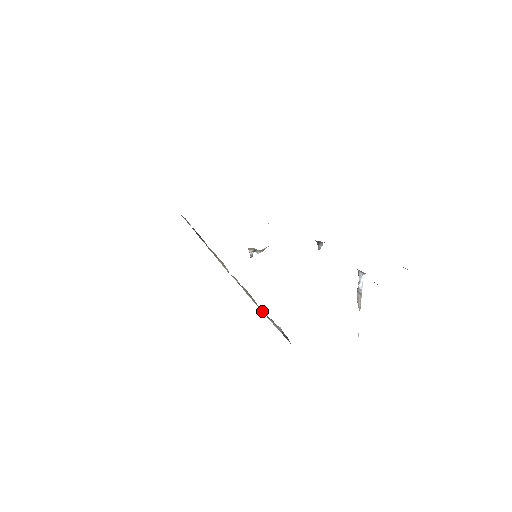
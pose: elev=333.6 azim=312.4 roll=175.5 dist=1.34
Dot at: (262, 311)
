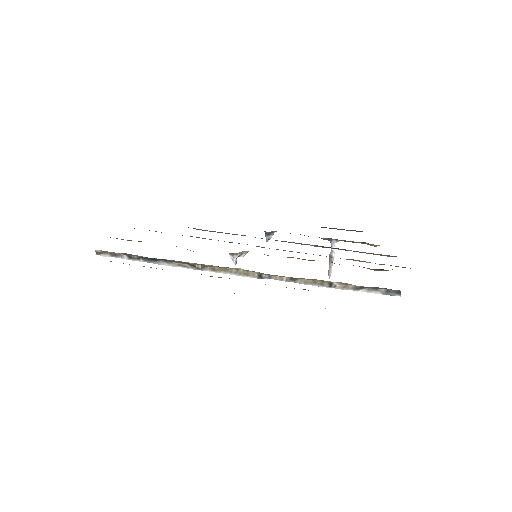
Dot at: (344, 288)
